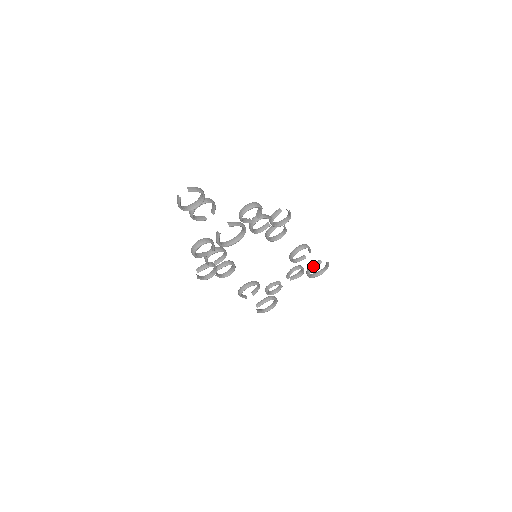
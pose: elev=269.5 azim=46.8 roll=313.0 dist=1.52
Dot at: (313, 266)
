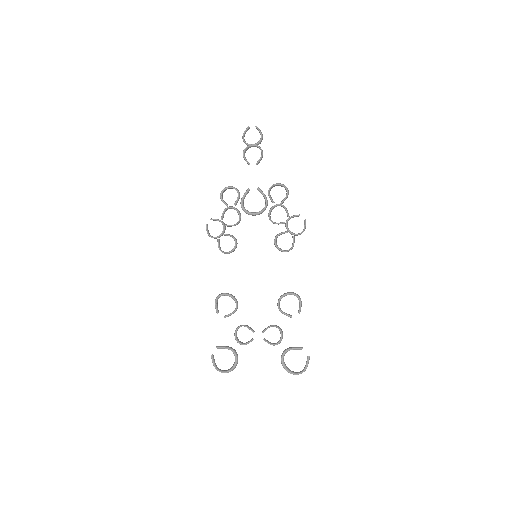
Dot at: (293, 347)
